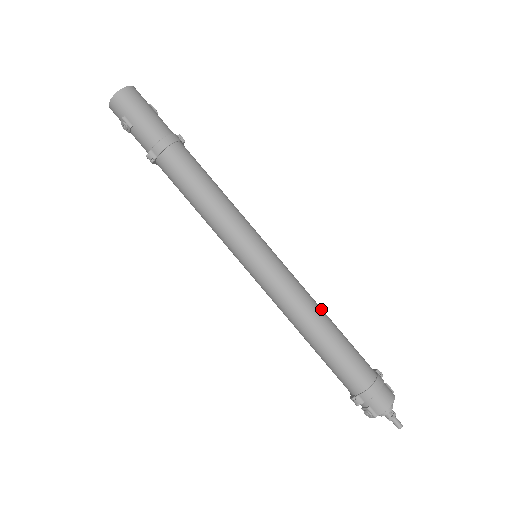
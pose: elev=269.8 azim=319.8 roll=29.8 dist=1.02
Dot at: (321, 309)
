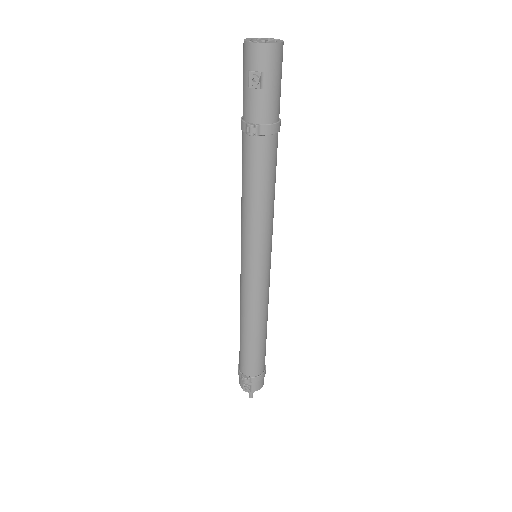
Dot at: occluded
